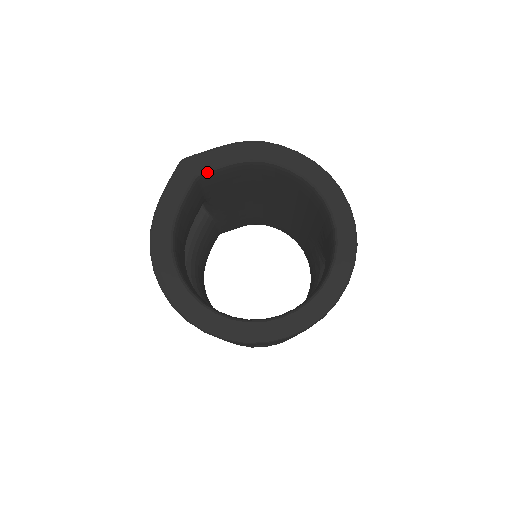
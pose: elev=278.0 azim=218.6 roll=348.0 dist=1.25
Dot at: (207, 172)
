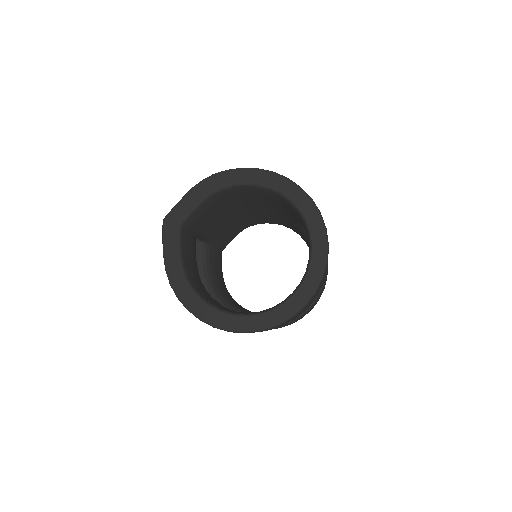
Dot at: (186, 219)
